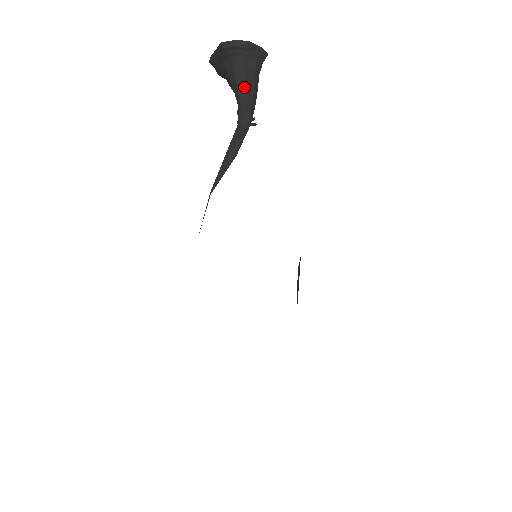
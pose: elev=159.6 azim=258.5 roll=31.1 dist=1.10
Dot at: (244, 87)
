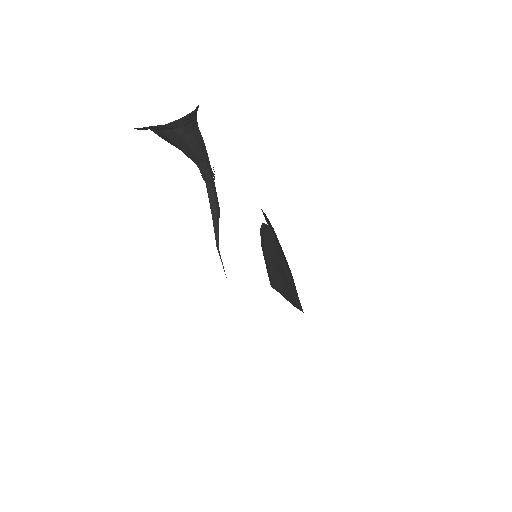
Dot at: (200, 151)
